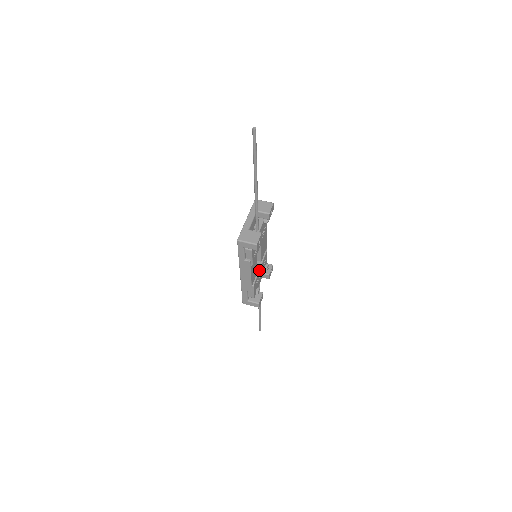
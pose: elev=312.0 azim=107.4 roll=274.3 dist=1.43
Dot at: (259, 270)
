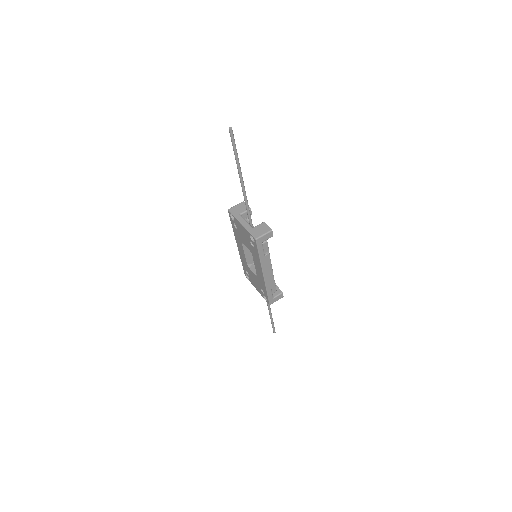
Dot at: occluded
